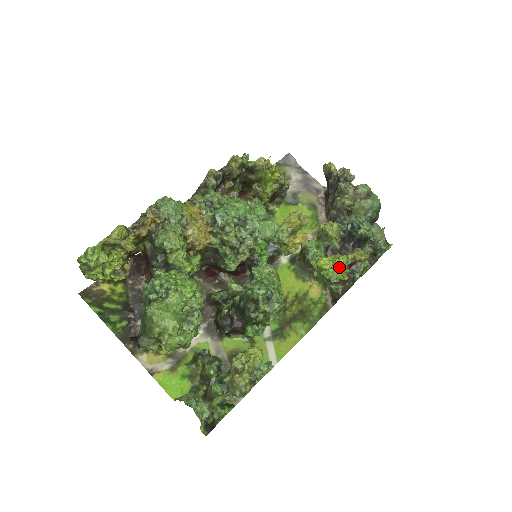
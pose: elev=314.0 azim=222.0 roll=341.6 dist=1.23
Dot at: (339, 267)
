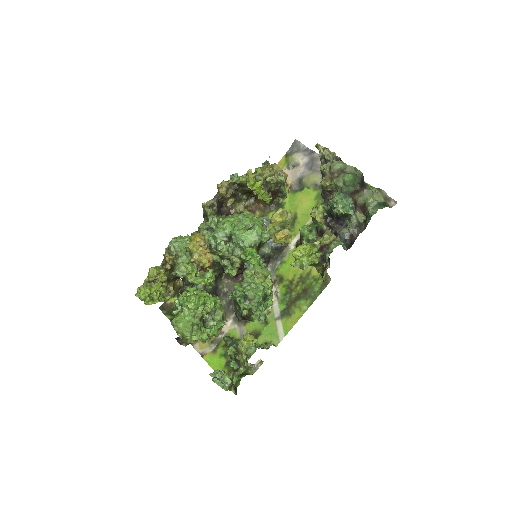
Dot at: (304, 256)
